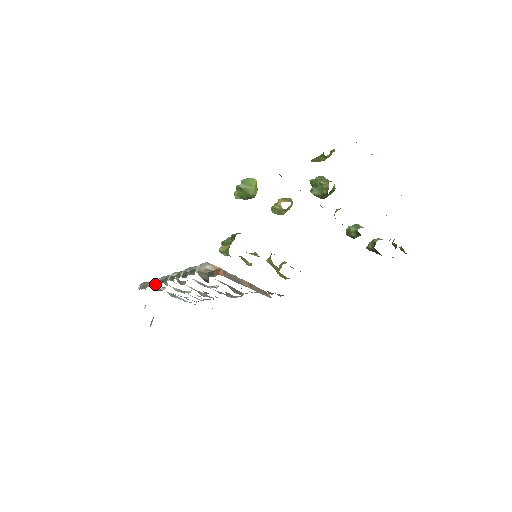
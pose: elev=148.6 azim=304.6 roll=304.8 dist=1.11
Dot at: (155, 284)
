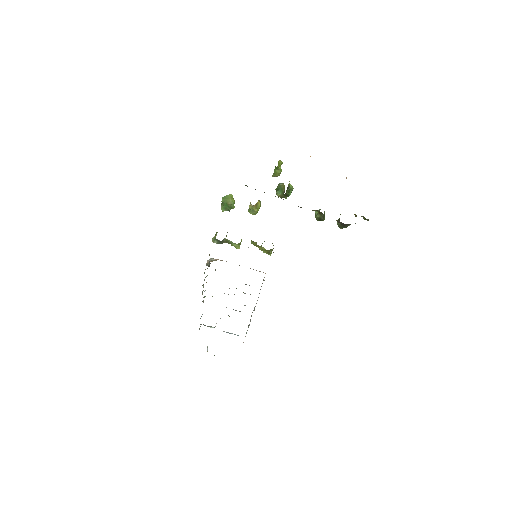
Dot at: occluded
